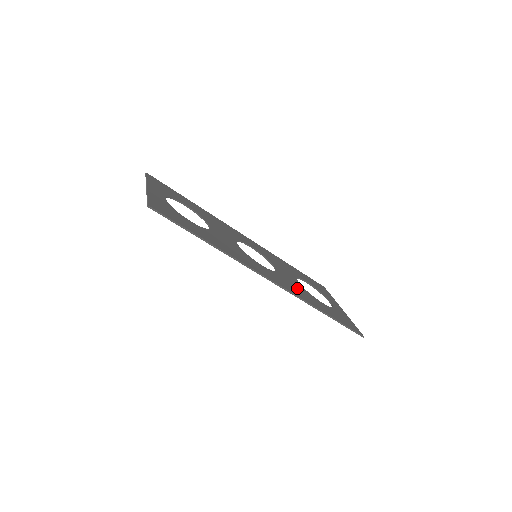
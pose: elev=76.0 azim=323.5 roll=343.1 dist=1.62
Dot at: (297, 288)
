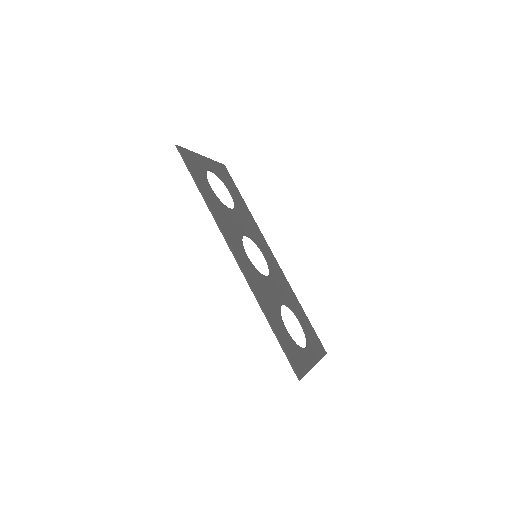
Dot at: (267, 295)
